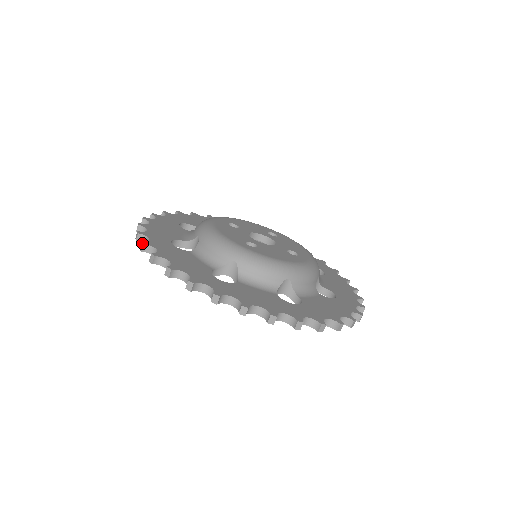
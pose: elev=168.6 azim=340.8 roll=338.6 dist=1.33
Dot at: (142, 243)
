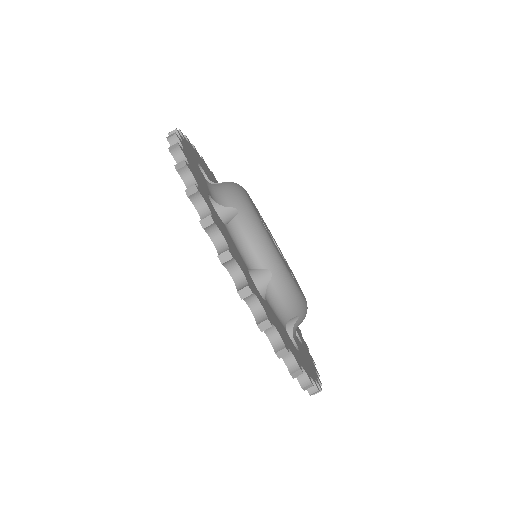
Dot at: (176, 128)
